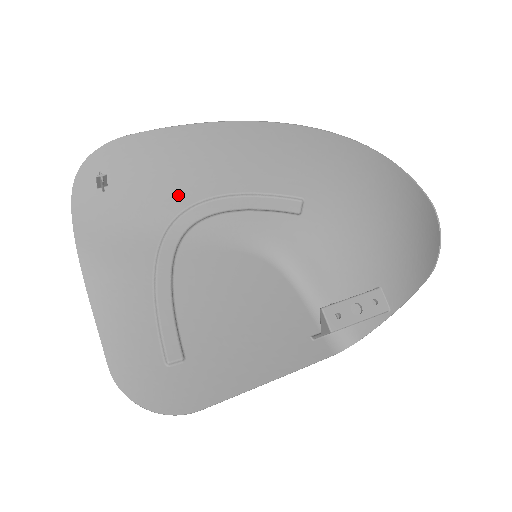
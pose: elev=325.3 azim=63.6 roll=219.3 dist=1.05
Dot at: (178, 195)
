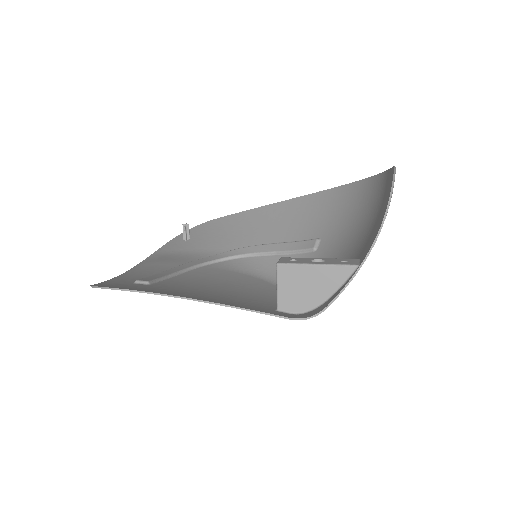
Dot at: (229, 244)
